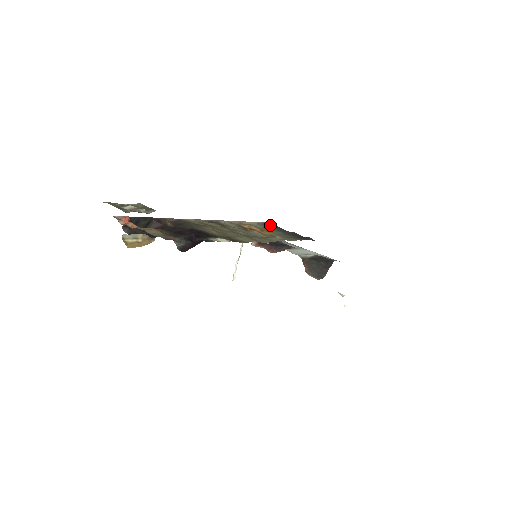
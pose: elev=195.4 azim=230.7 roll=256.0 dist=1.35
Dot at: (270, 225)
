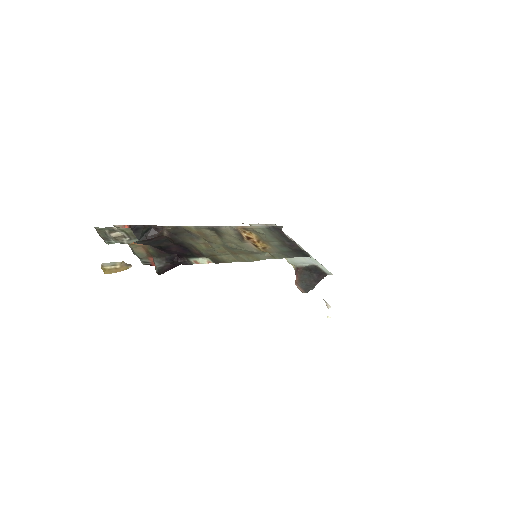
Dot at: (274, 230)
